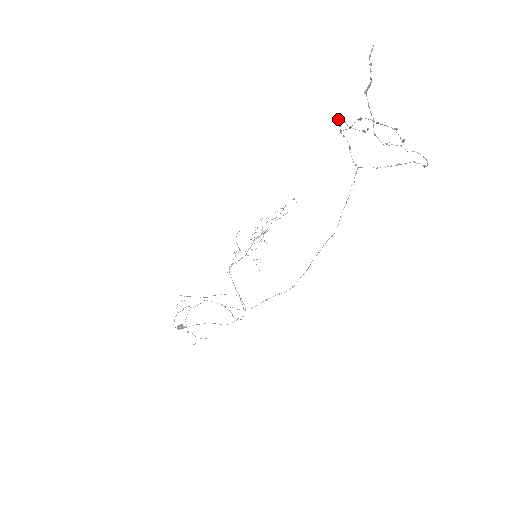
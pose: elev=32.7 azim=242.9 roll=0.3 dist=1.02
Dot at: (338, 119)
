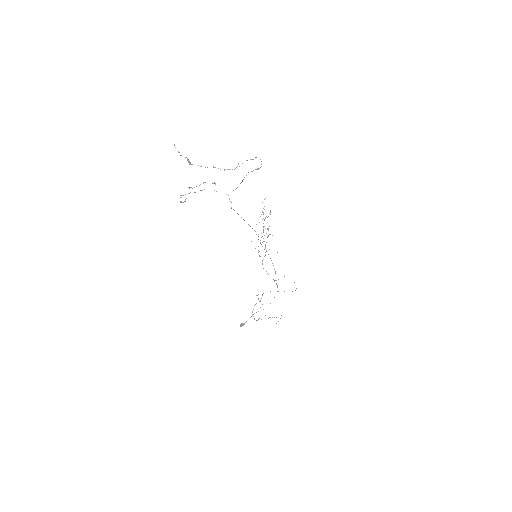
Dot at: (181, 195)
